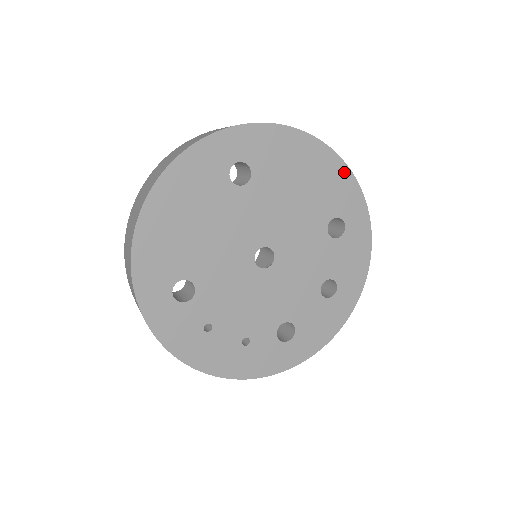
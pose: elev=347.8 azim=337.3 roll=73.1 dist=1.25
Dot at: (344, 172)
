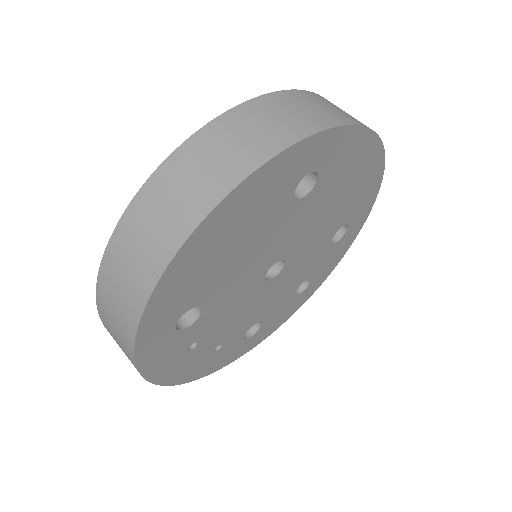
Dot at: (377, 180)
